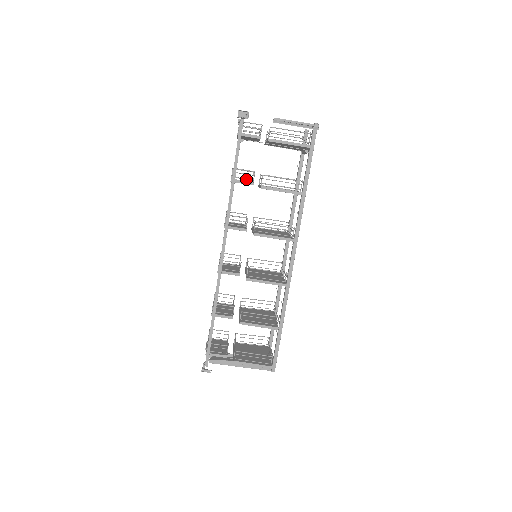
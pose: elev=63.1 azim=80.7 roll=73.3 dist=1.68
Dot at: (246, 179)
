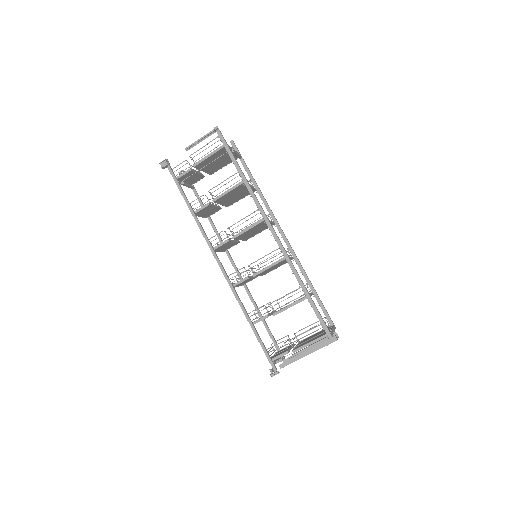
Dot at: occluded
